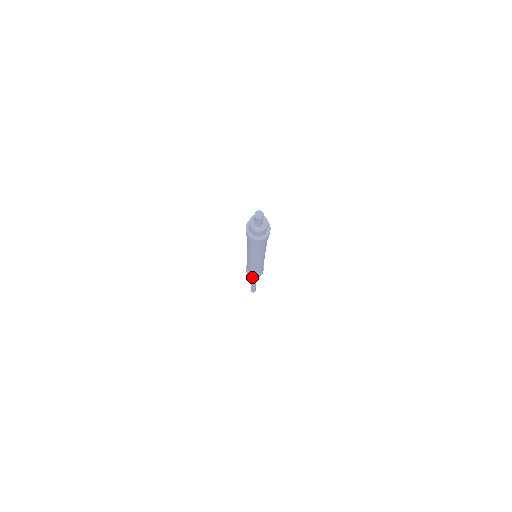
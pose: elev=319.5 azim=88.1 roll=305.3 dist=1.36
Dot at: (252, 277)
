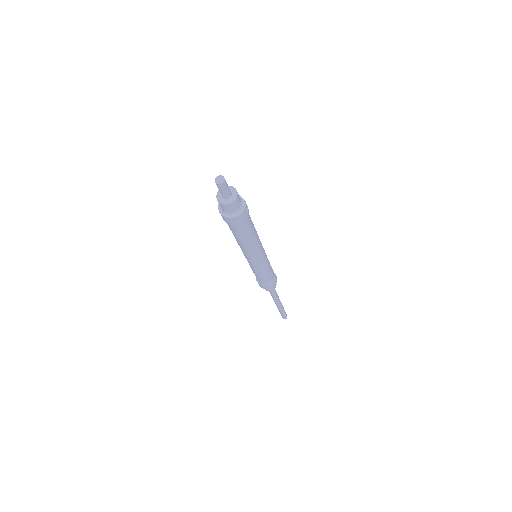
Dot at: occluded
